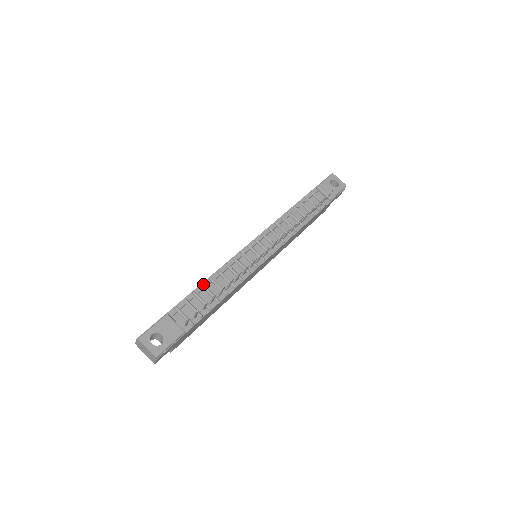
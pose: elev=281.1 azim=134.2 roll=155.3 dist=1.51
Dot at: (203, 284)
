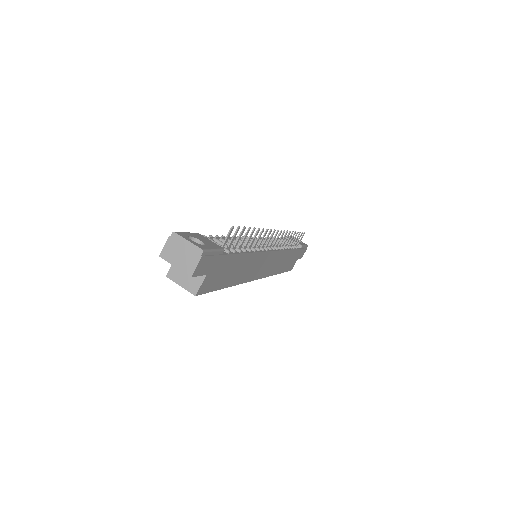
Dot at: (223, 236)
